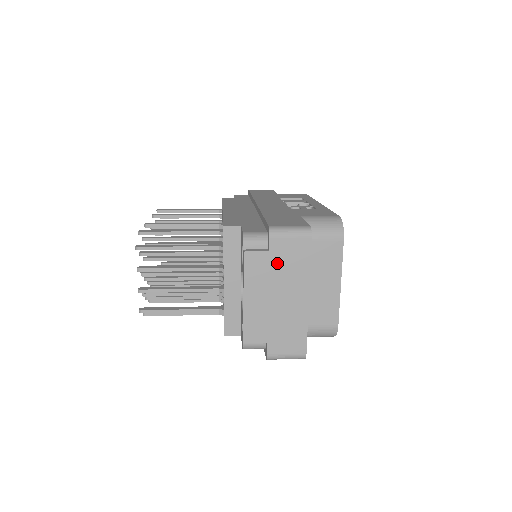
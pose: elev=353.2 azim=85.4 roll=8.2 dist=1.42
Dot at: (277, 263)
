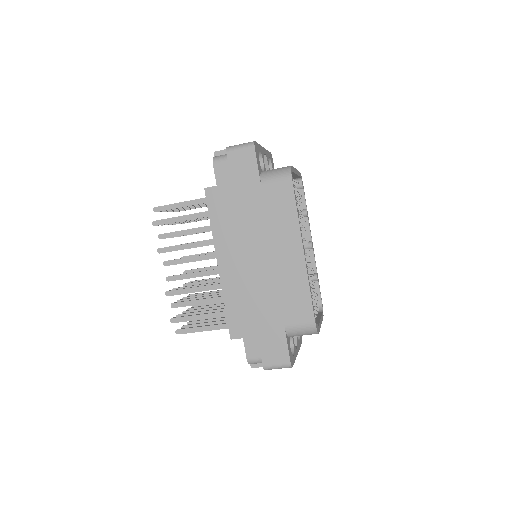
Dot at: occluded
